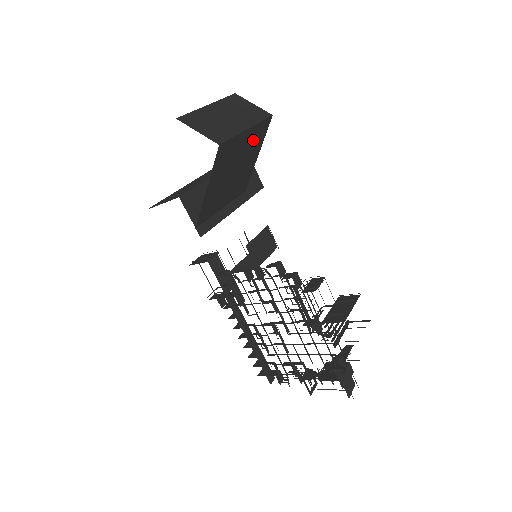
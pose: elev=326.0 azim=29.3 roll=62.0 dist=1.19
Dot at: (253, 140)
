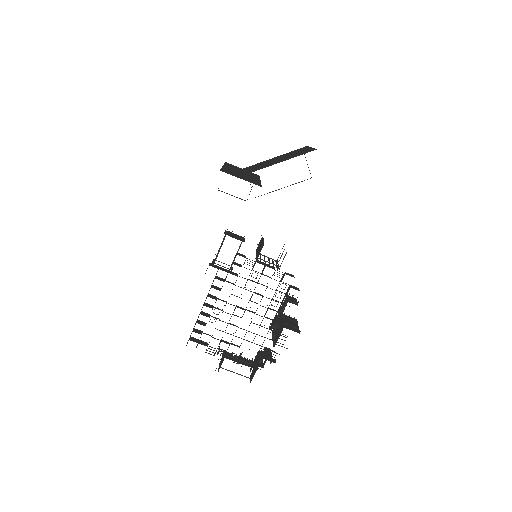
Dot at: occluded
